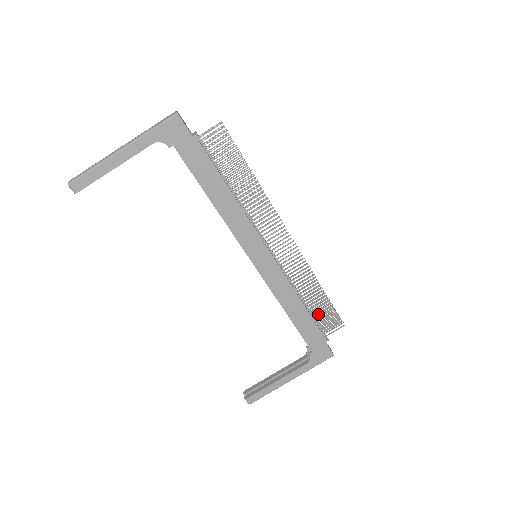
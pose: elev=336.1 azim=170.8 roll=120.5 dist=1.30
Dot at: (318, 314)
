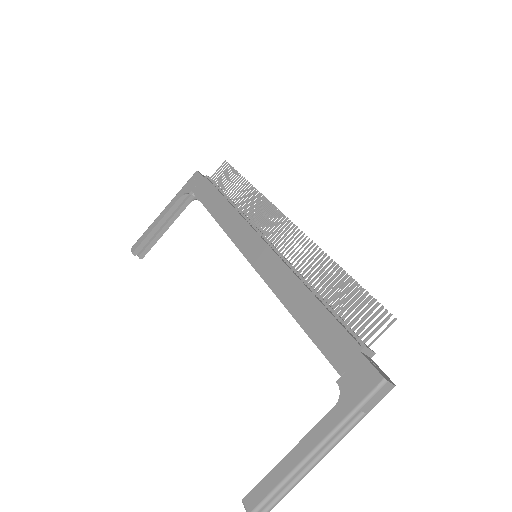
Dot at: (339, 305)
